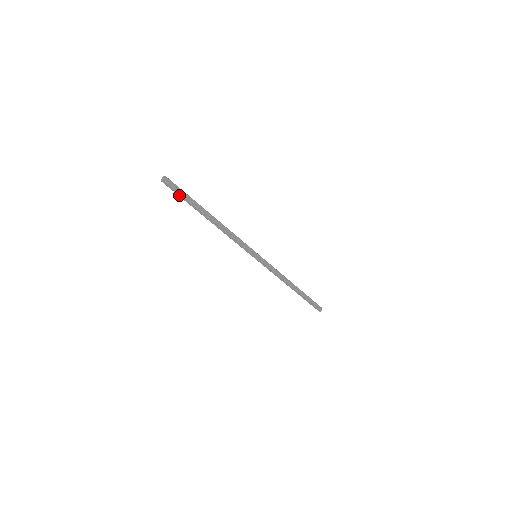
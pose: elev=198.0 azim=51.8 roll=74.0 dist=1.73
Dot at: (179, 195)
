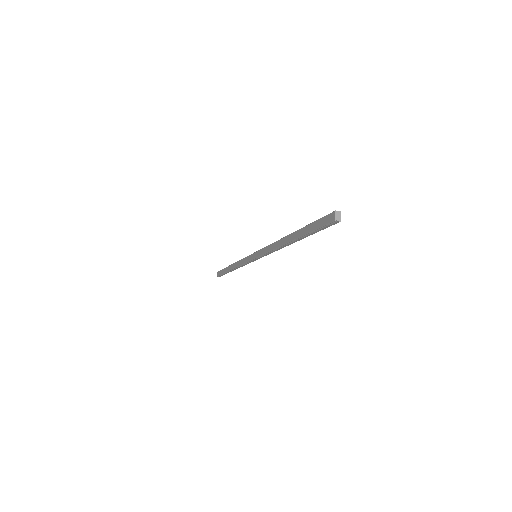
Dot at: (317, 229)
